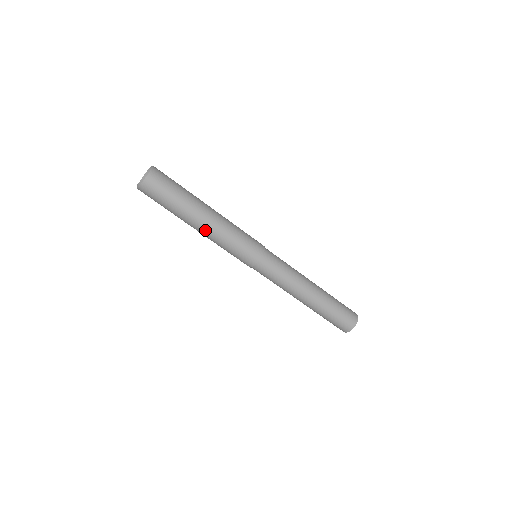
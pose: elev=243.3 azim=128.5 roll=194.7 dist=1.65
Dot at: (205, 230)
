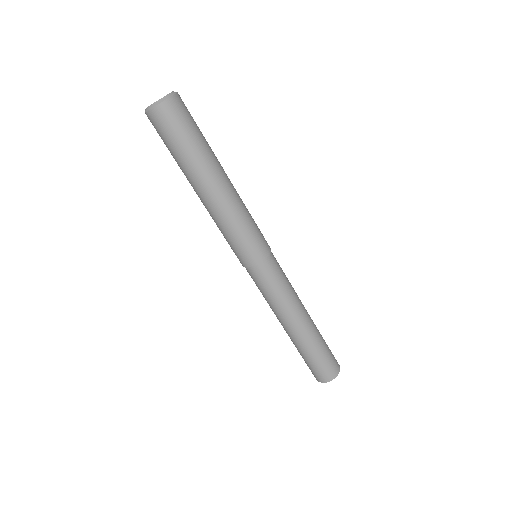
Dot at: (204, 202)
